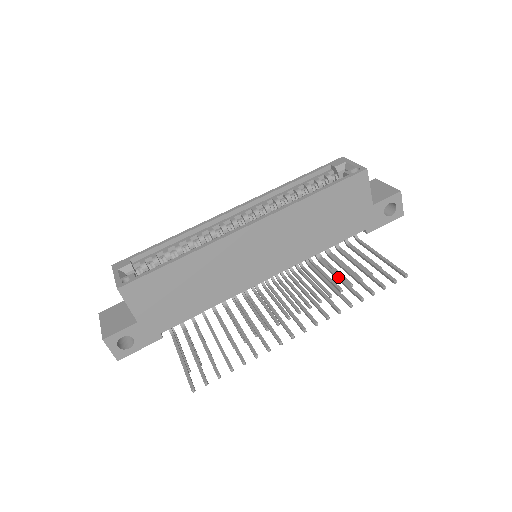
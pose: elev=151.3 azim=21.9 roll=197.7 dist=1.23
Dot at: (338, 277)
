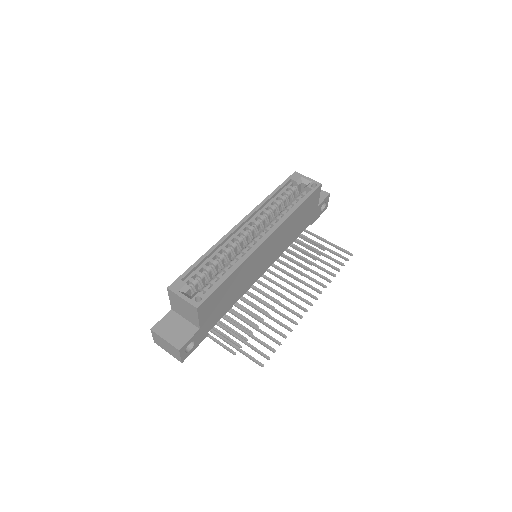
Dot at: (310, 262)
